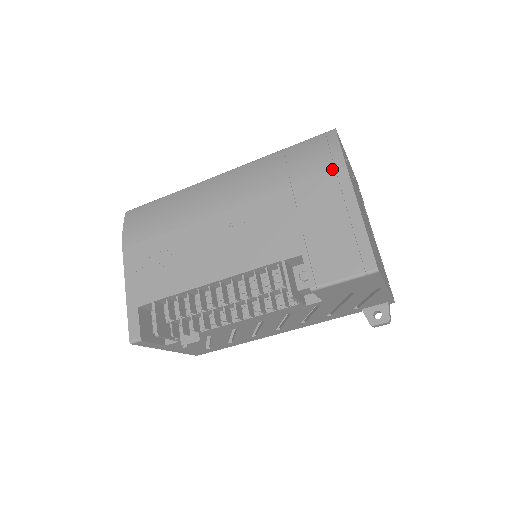
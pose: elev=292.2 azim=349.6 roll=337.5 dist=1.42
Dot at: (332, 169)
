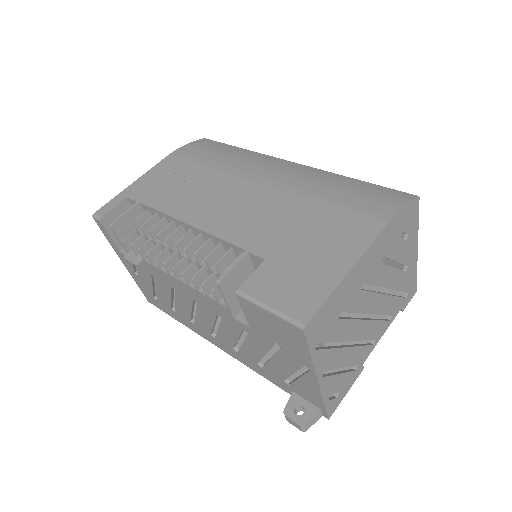
Dot at: (372, 218)
